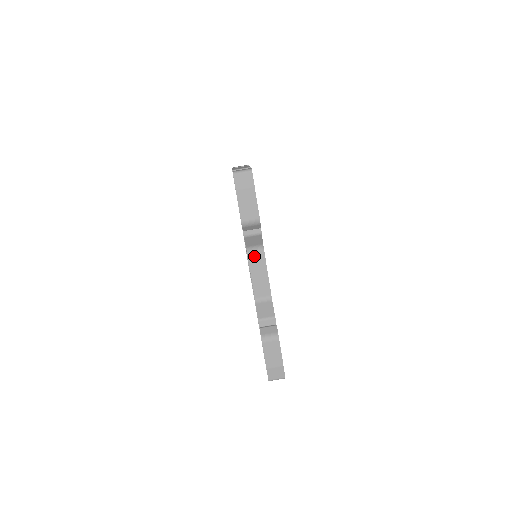
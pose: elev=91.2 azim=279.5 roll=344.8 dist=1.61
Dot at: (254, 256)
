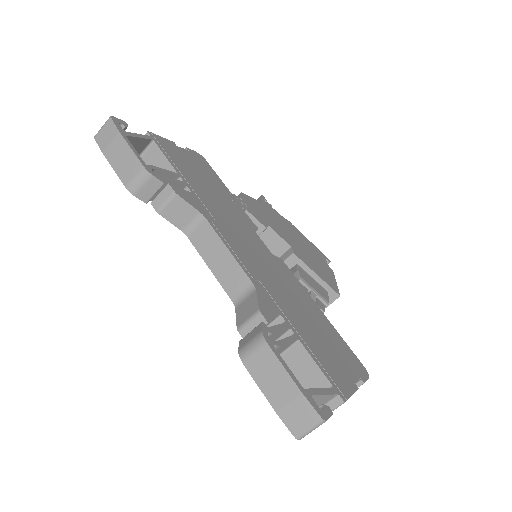
Dot at: (199, 238)
